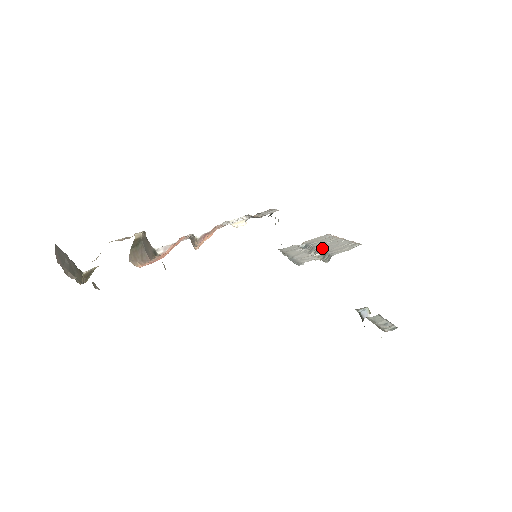
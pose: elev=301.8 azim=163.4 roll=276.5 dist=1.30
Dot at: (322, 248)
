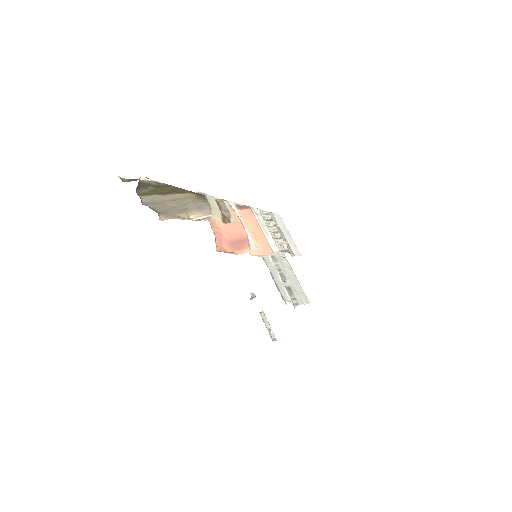
Dot at: (284, 272)
